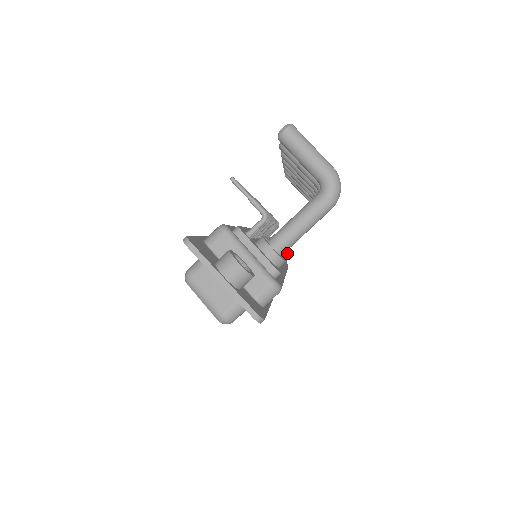
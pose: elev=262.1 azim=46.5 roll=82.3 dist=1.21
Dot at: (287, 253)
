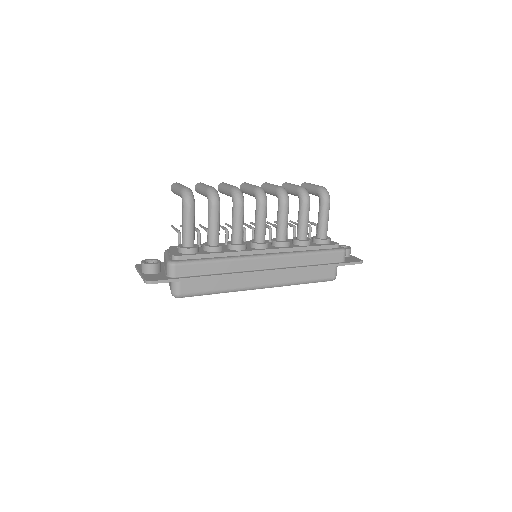
Dot at: (280, 242)
